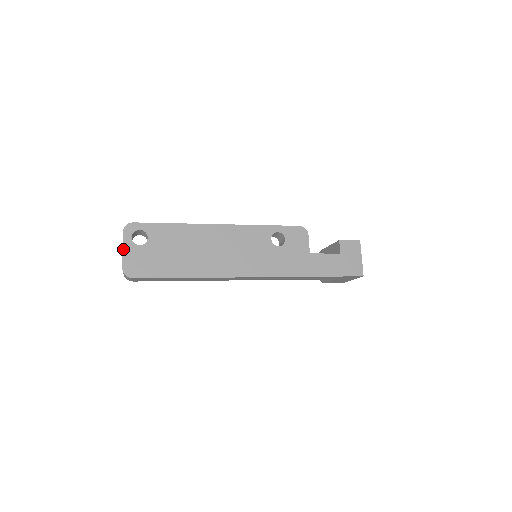
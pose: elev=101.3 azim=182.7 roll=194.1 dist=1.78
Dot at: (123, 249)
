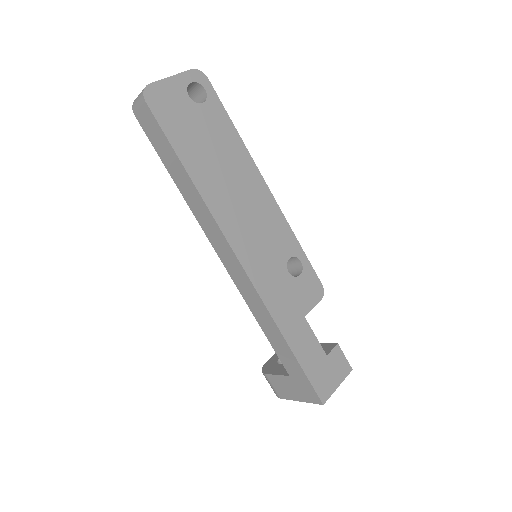
Dot at: (172, 76)
